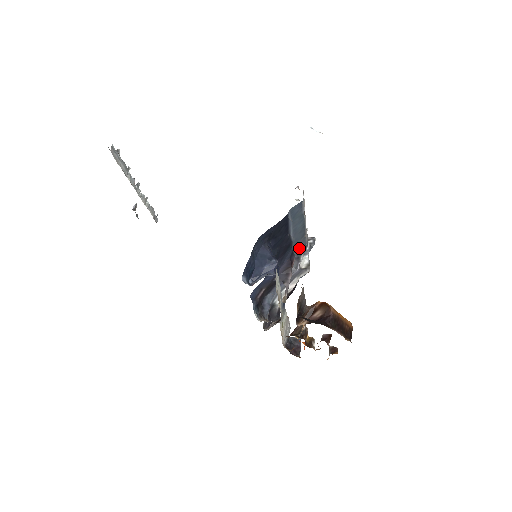
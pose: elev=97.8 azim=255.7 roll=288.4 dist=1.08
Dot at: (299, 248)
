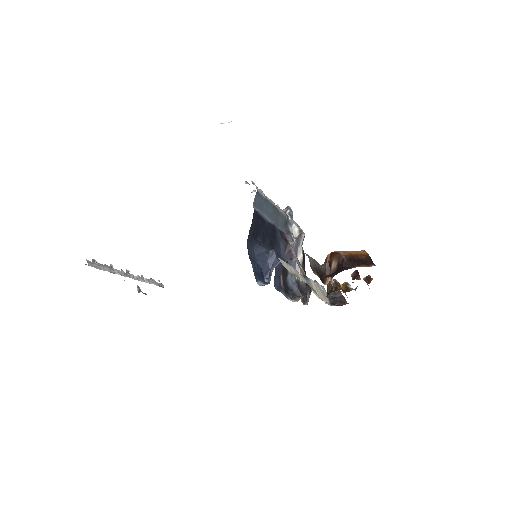
Dot at: (283, 224)
